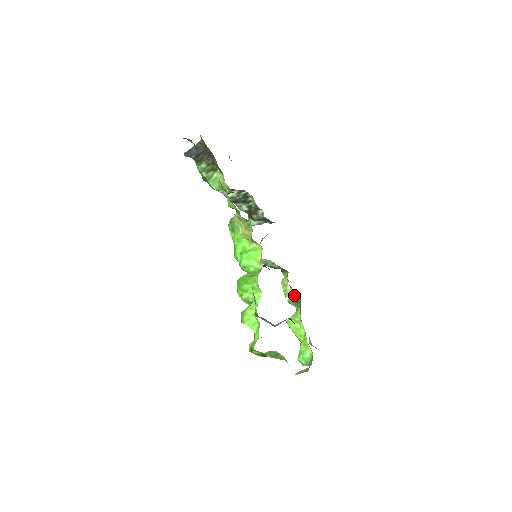
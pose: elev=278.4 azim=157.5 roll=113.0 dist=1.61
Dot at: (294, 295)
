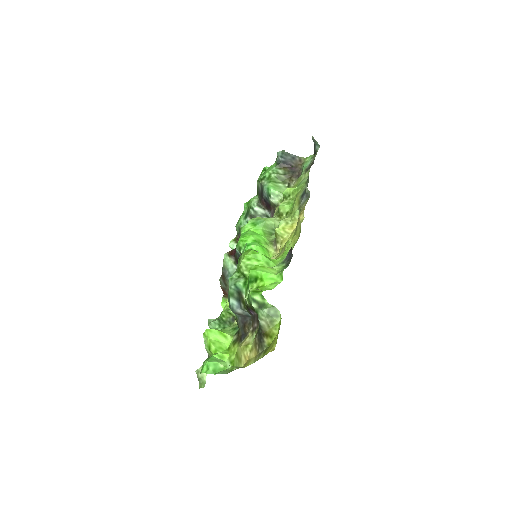
Dot at: occluded
